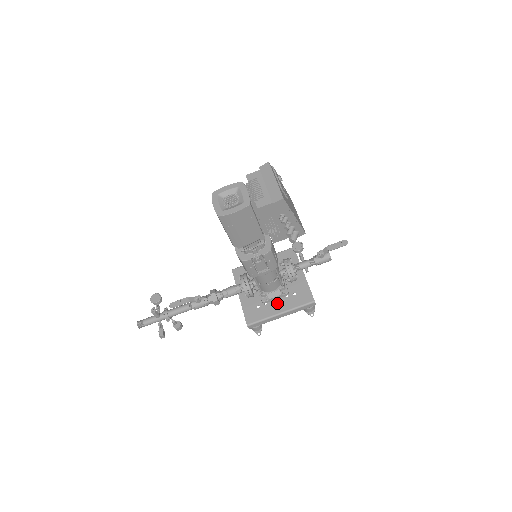
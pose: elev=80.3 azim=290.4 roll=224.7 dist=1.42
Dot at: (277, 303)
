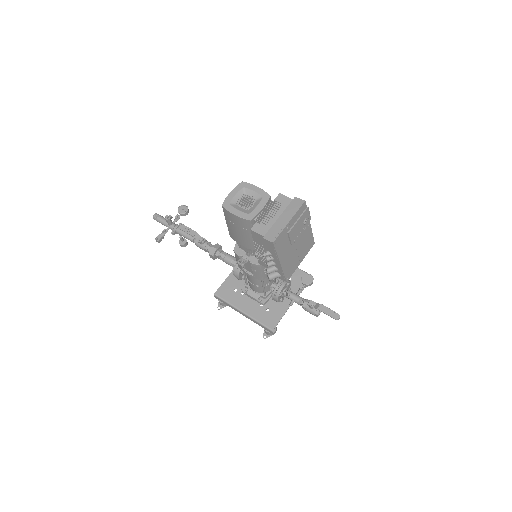
Dot at: (249, 302)
